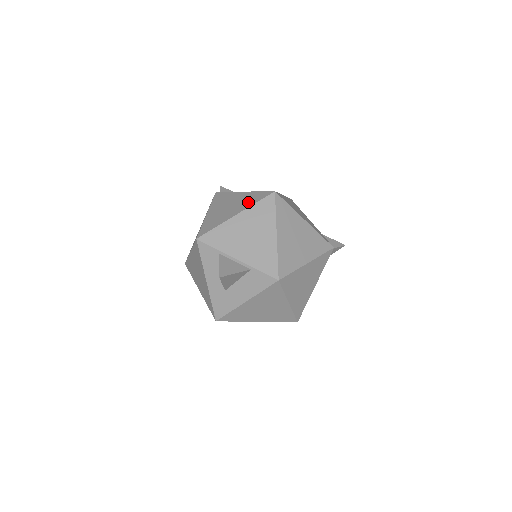
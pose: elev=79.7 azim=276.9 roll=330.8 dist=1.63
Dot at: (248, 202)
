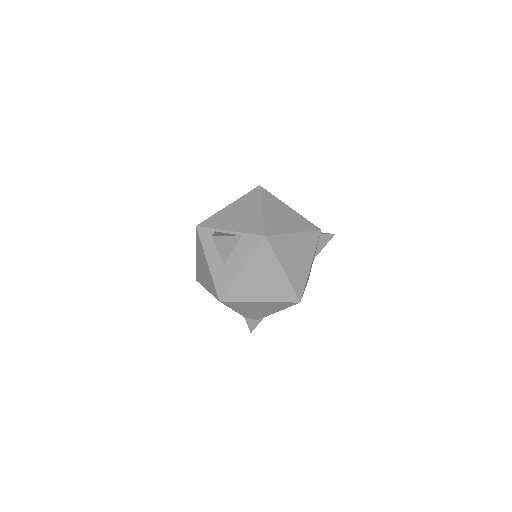
Dot at: occluded
